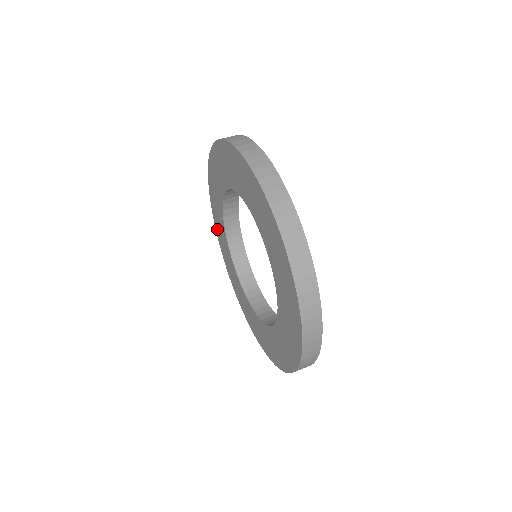
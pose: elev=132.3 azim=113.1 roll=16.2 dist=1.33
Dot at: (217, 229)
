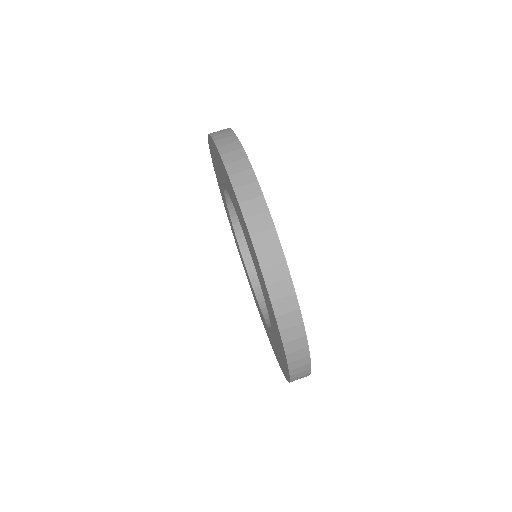
Dot at: occluded
